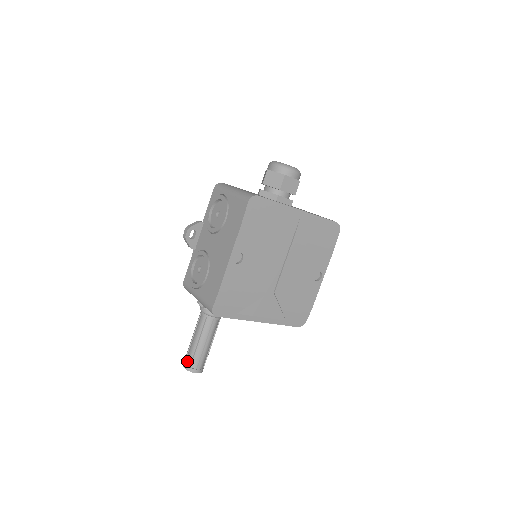
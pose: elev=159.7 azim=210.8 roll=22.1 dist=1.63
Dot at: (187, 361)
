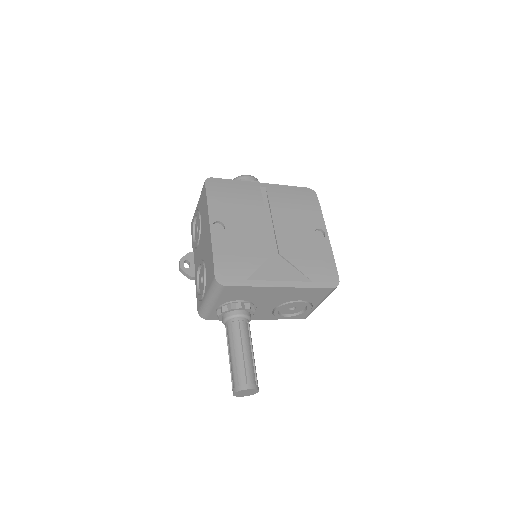
Dot at: (233, 384)
